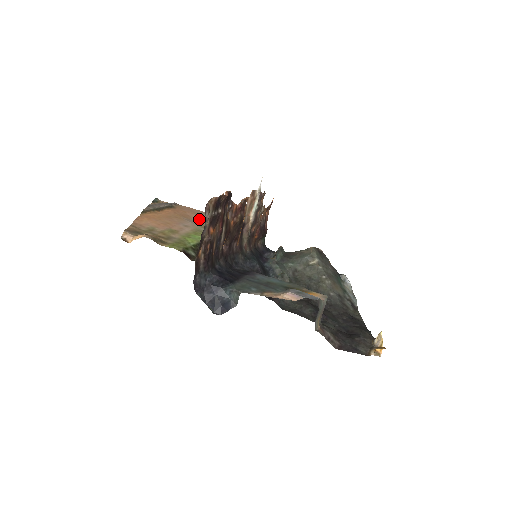
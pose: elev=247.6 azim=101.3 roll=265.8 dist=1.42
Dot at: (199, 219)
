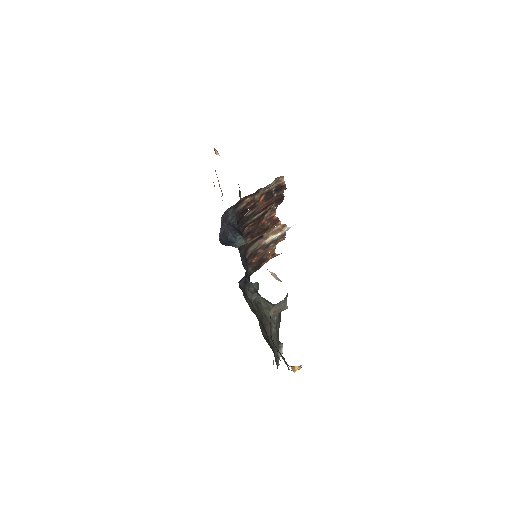
Dot at: occluded
